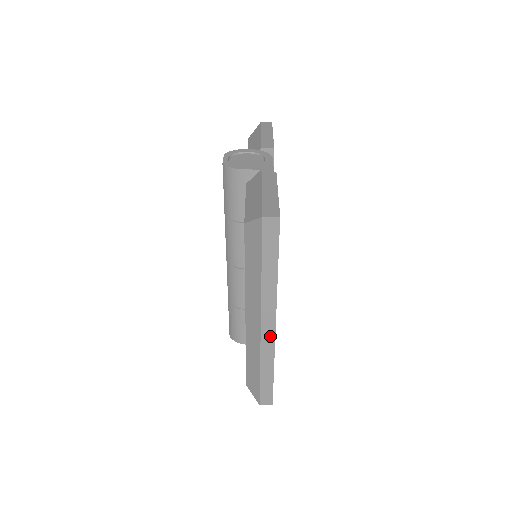
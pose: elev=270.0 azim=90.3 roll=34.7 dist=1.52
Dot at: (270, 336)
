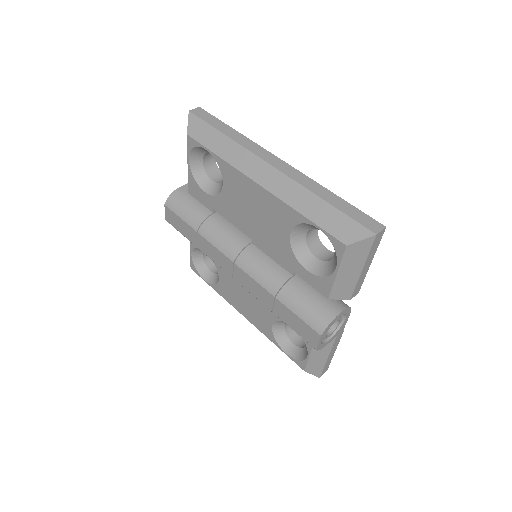
Dot at: (288, 168)
